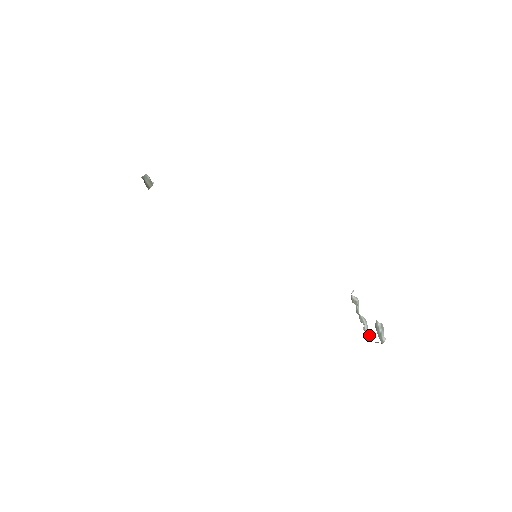
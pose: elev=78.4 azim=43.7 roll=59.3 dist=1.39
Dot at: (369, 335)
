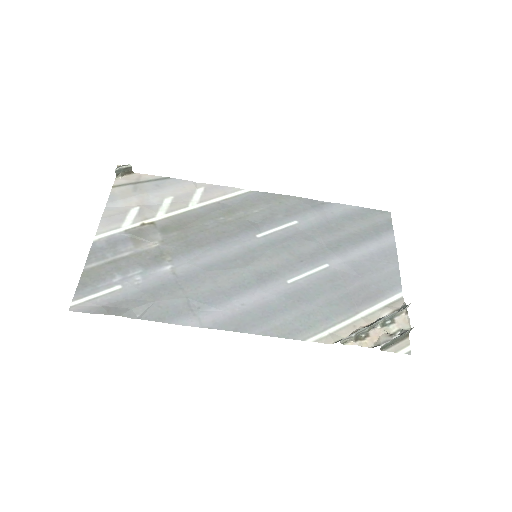
Dot at: (402, 309)
